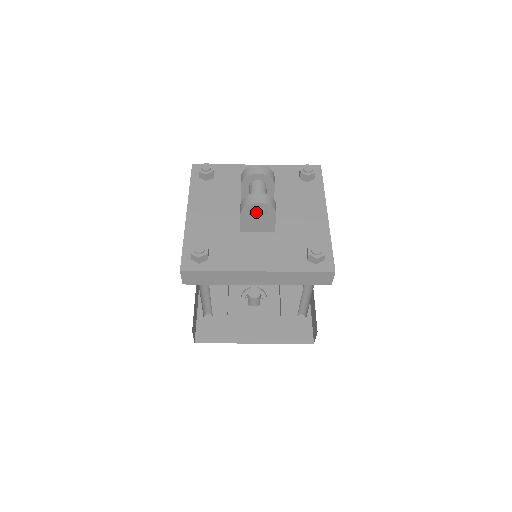
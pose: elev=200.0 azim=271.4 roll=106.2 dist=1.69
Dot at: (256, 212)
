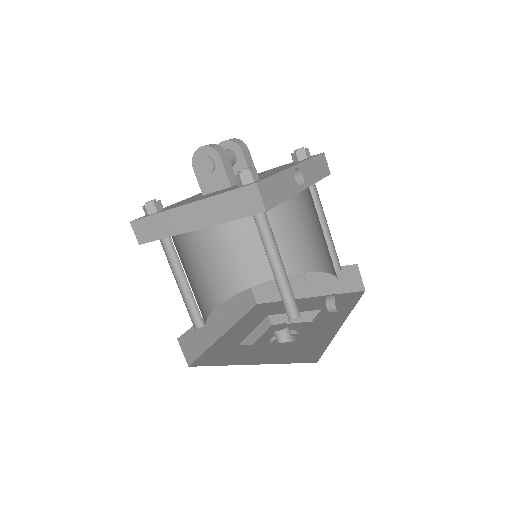
Dot at: (202, 159)
